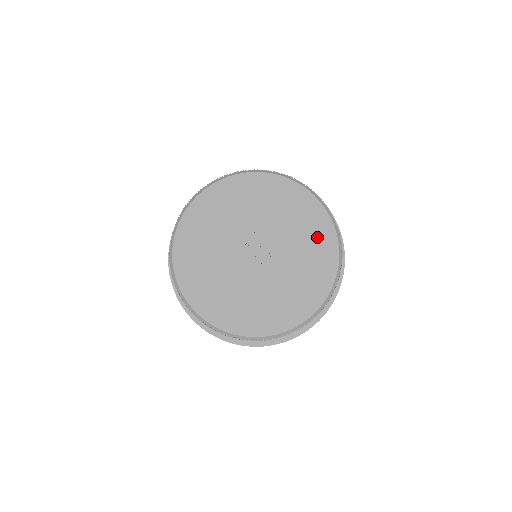
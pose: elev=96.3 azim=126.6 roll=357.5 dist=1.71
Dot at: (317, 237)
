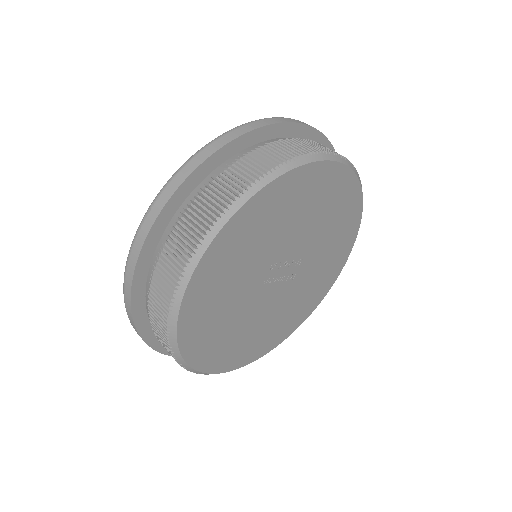
Dot at: (338, 199)
